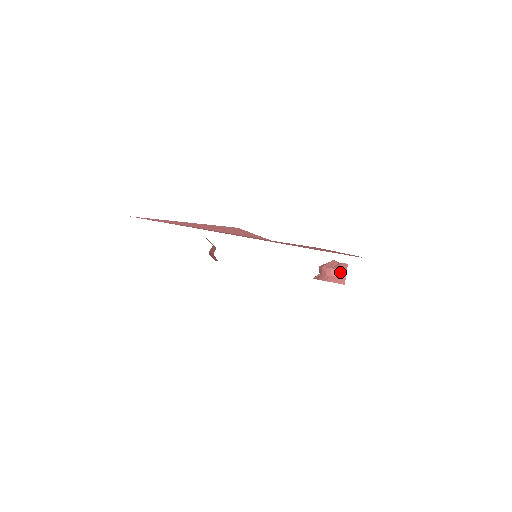
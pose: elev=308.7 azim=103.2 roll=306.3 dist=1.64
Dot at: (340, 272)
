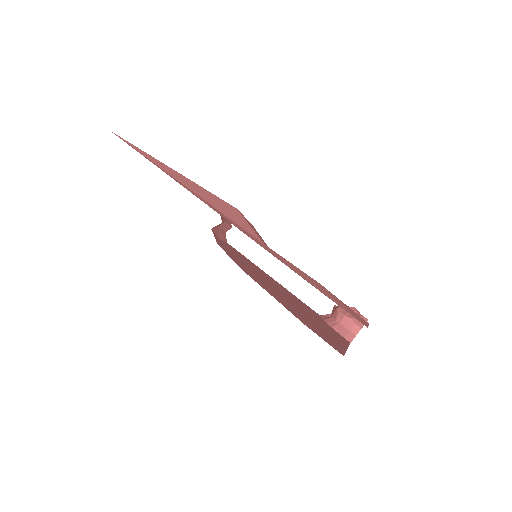
Dot at: (353, 325)
